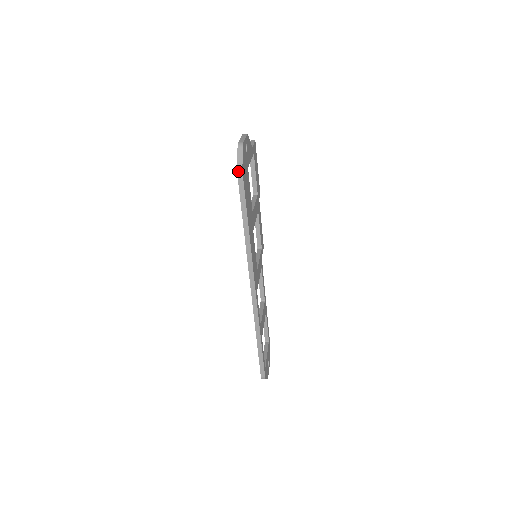
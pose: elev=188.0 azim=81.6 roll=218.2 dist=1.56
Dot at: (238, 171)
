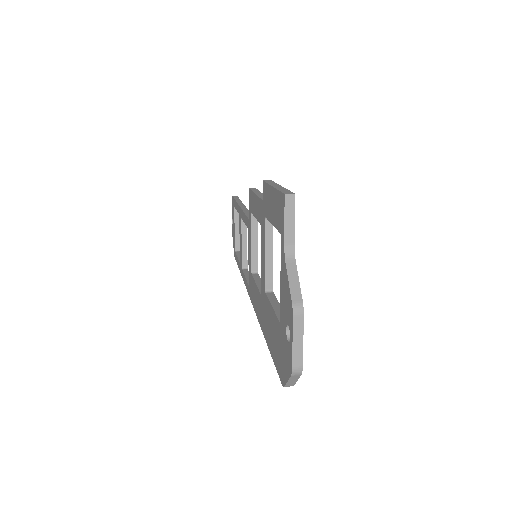
Dot at: (285, 386)
